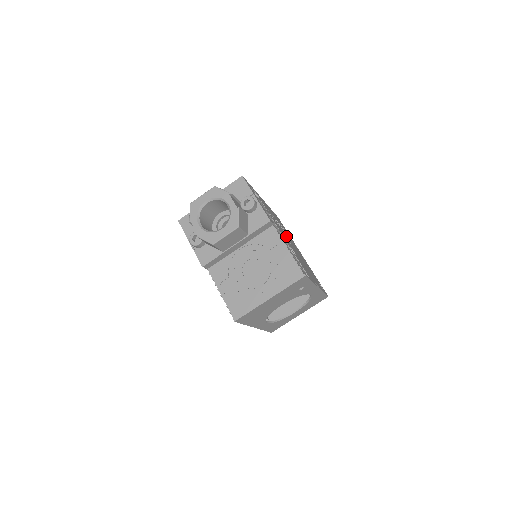
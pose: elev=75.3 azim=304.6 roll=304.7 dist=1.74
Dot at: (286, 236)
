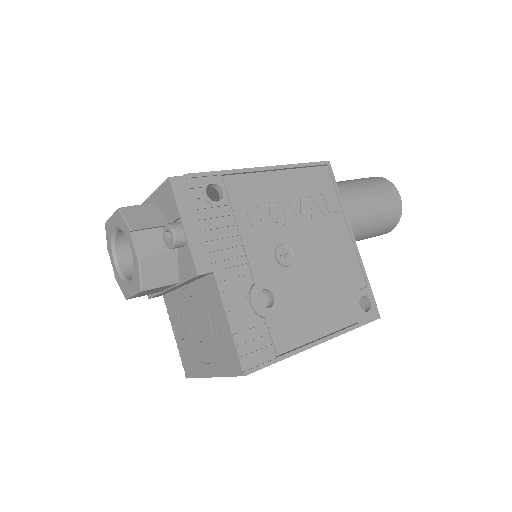
Dot at: (290, 241)
